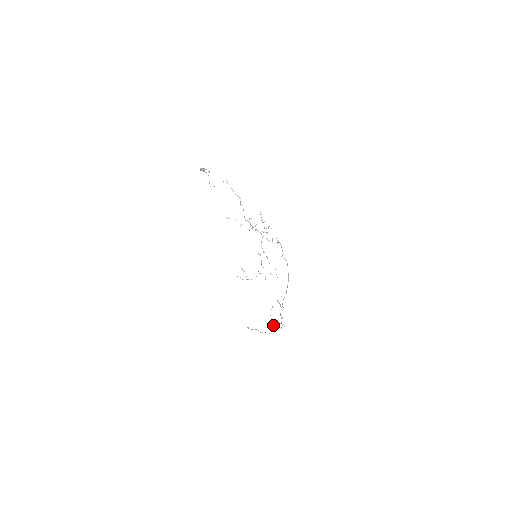
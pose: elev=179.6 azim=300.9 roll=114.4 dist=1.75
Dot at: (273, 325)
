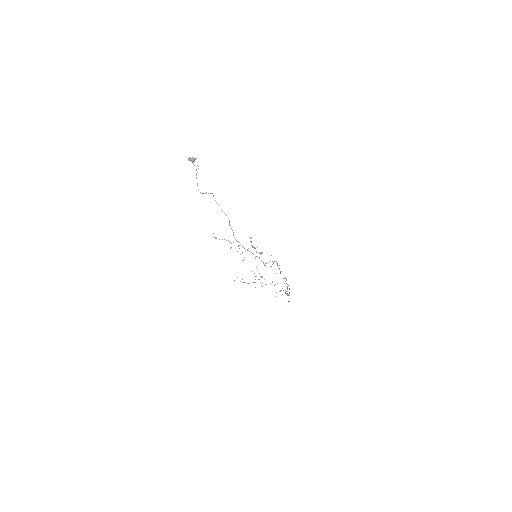
Dot at: (283, 290)
